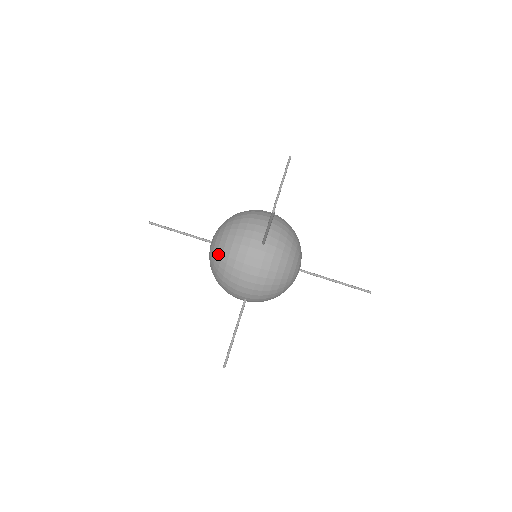
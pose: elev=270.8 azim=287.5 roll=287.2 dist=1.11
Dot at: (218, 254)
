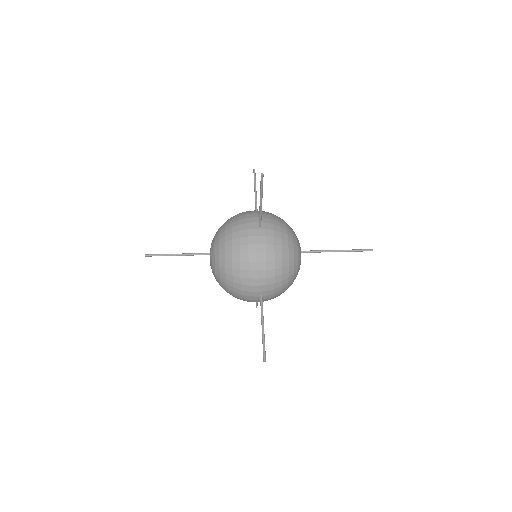
Dot at: occluded
